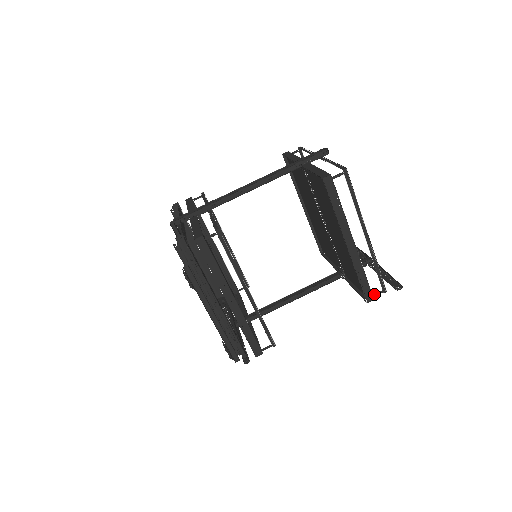
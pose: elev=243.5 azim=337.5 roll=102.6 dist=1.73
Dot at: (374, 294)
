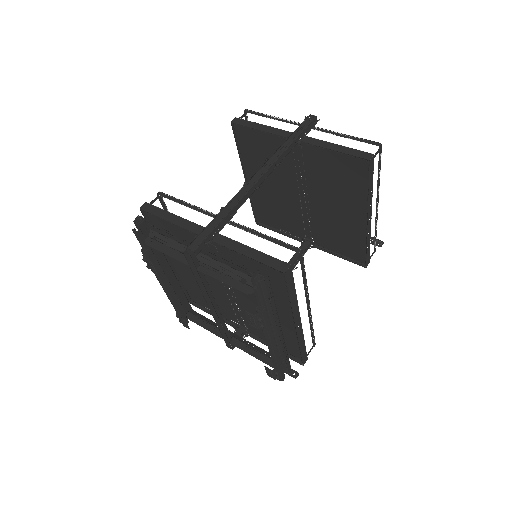
Dot at: (369, 257)
